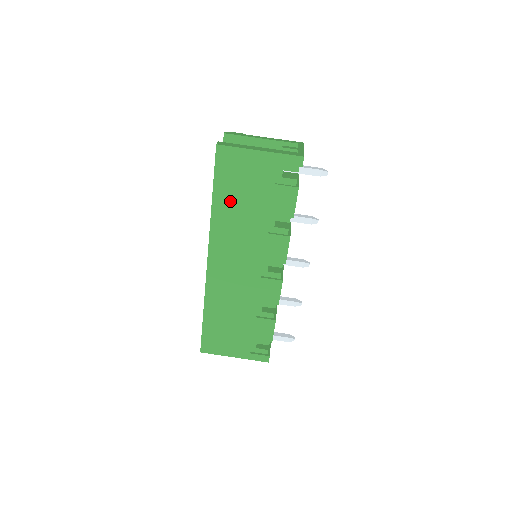
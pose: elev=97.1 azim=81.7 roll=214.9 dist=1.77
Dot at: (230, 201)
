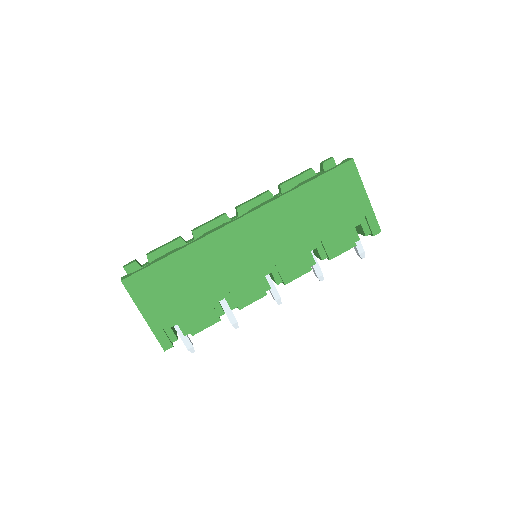
Dot at: (313, 200)
